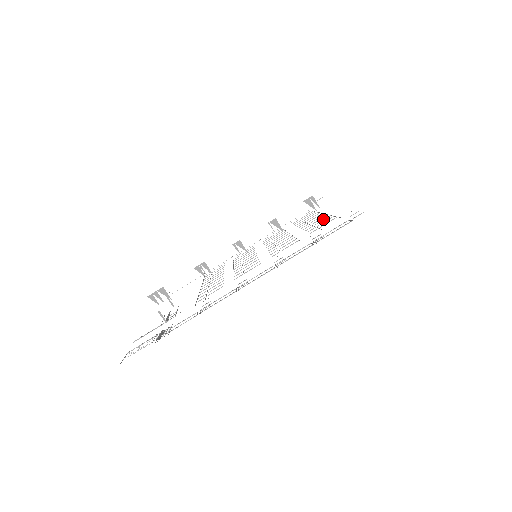
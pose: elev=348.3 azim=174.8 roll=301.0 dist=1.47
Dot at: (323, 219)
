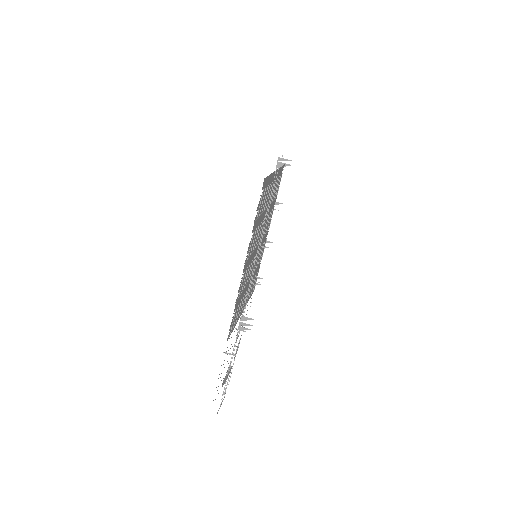
Dot at: (266, 193)
